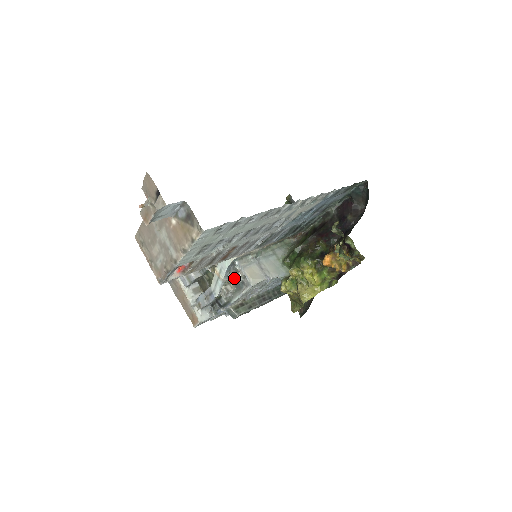
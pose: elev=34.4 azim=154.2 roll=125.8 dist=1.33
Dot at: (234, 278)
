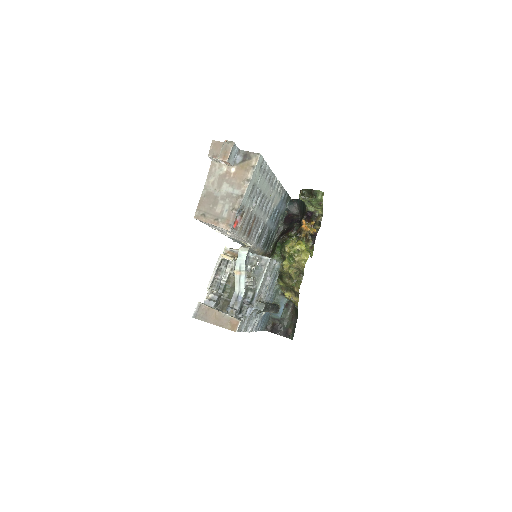
Dot at: (253, 266)
